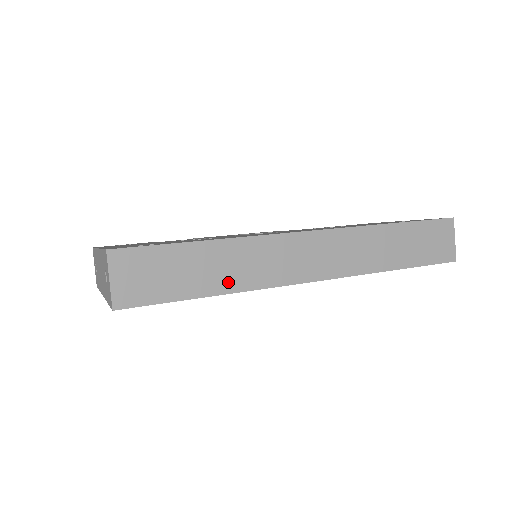
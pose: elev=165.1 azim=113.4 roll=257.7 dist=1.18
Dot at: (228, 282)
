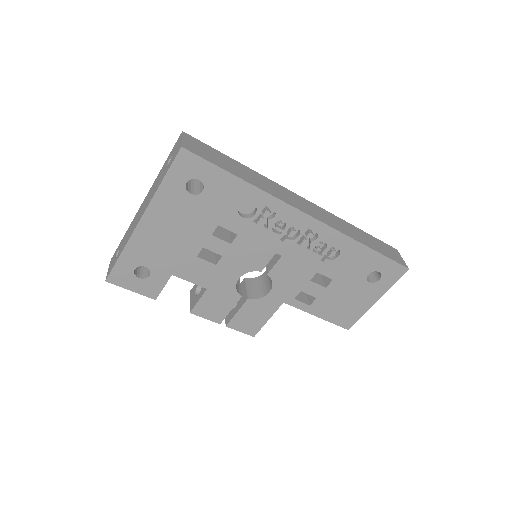
Dot at: (254, 182)
